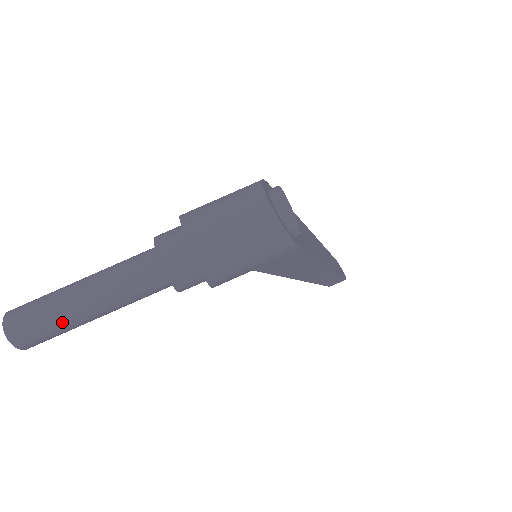
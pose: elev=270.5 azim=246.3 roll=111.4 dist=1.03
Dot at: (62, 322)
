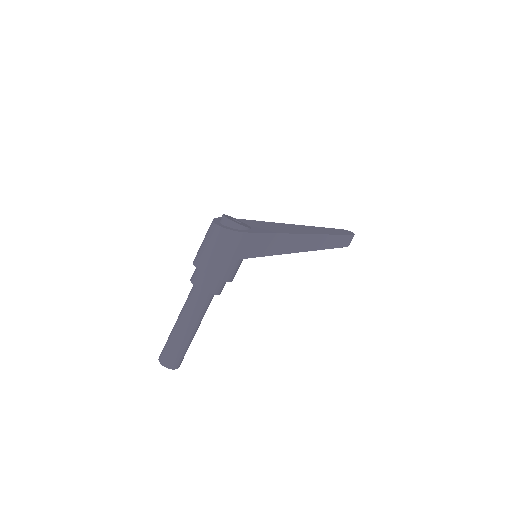
Dot at: (178, 343)
